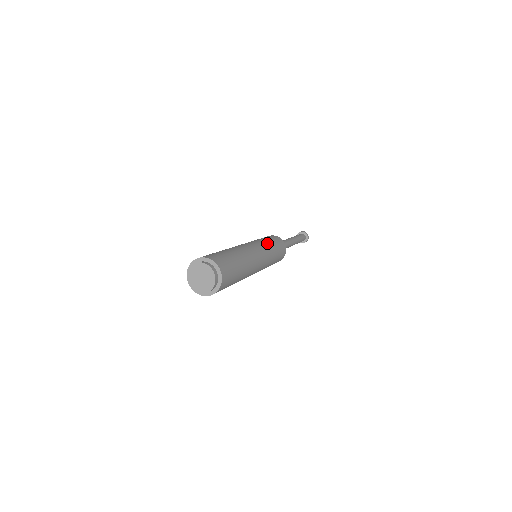
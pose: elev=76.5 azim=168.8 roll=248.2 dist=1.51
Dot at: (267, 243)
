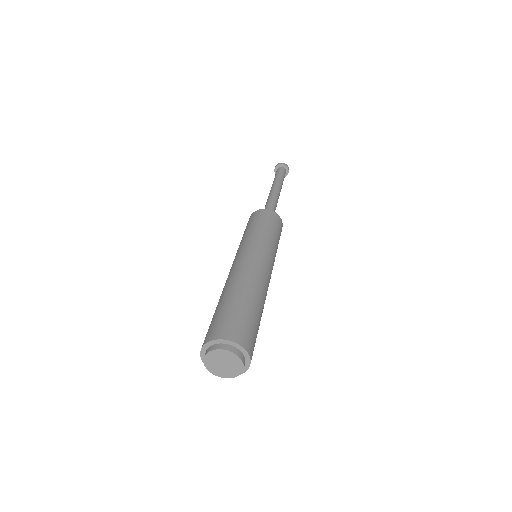
Dot at: (253, 235)
